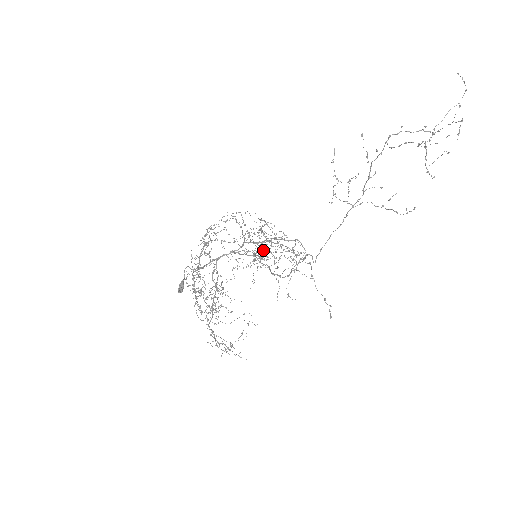
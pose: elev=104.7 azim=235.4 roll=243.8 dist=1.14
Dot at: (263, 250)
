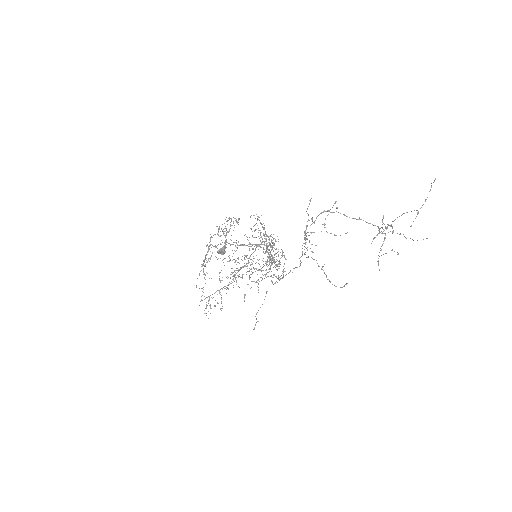
Dot at: occluded
